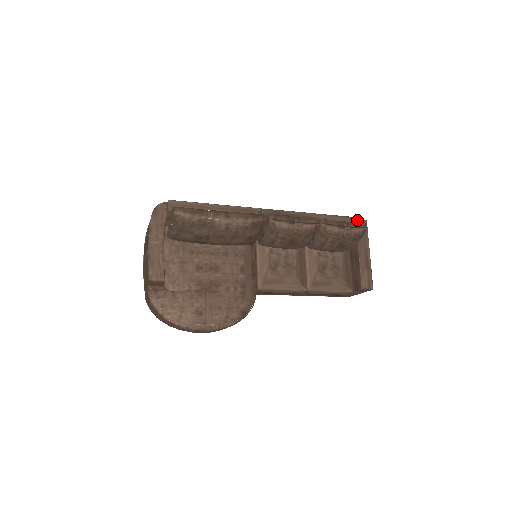
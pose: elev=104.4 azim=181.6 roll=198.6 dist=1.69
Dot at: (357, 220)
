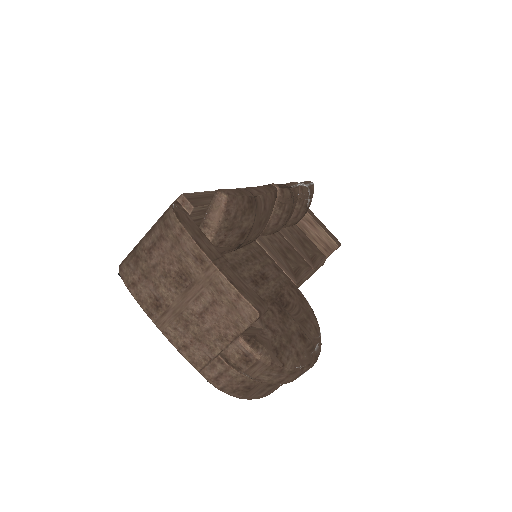
Dot at: occluded
